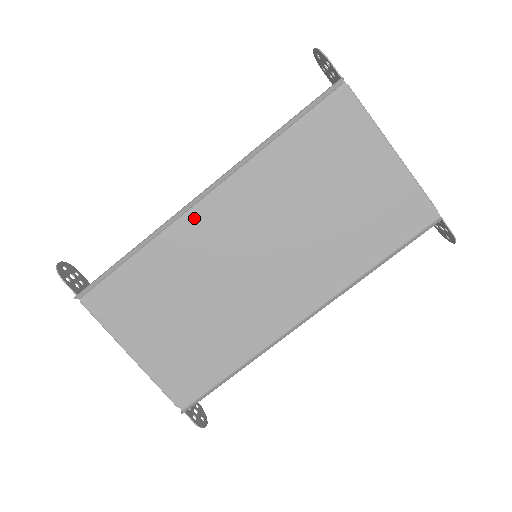
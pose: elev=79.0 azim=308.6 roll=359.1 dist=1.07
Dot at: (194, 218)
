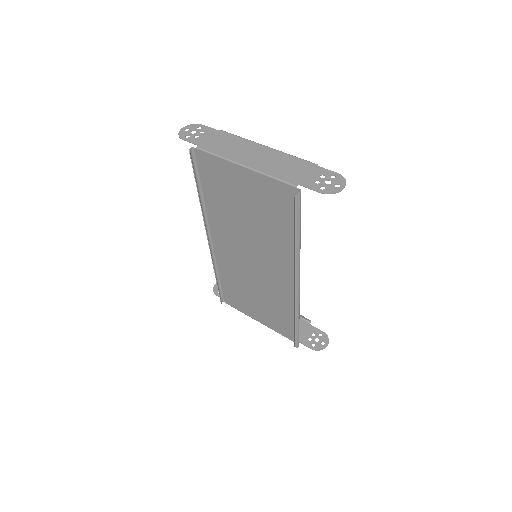
Dot at: (219, 251)
